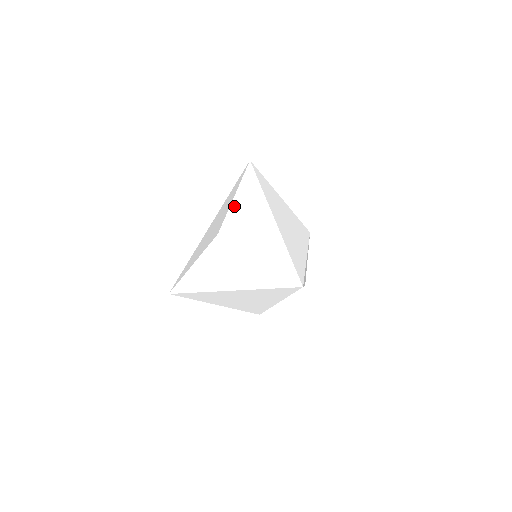
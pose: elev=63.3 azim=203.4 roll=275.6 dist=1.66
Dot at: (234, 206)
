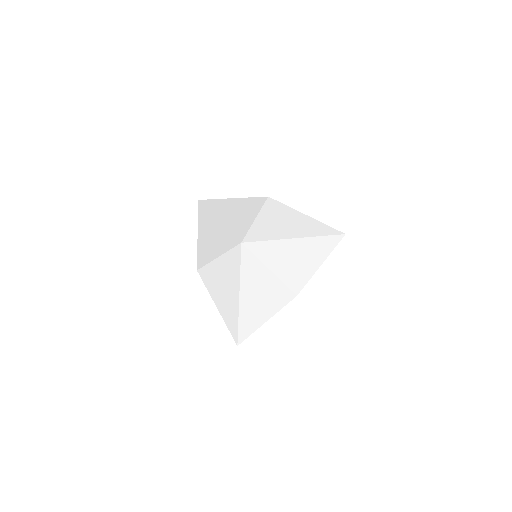
Dot at: (199, 241)
